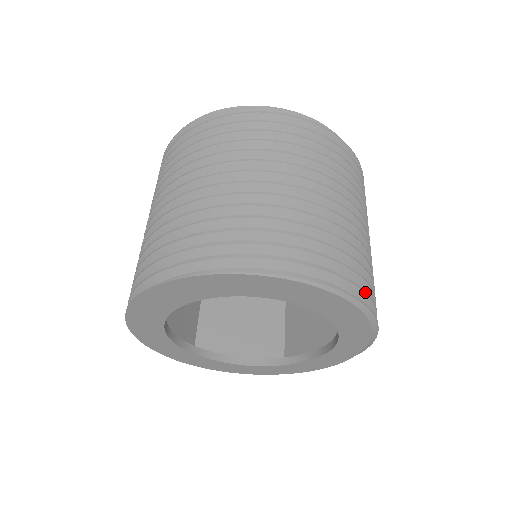
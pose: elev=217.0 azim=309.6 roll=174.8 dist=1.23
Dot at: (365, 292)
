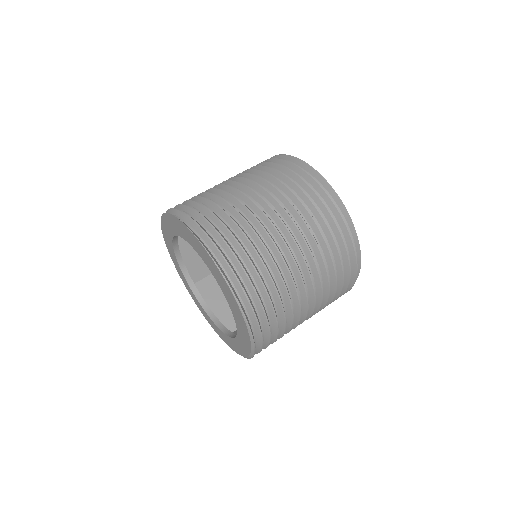
Dot at: occluded
